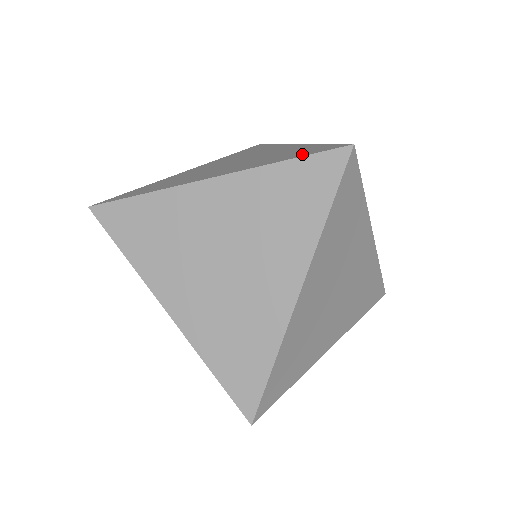
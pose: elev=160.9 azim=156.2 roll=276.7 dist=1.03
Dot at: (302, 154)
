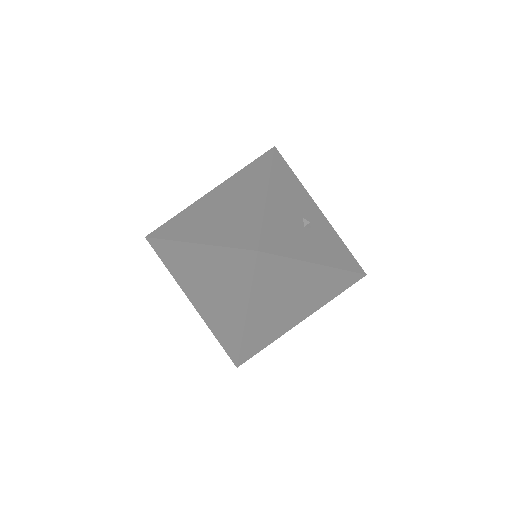
Dot at: (238, 242)
